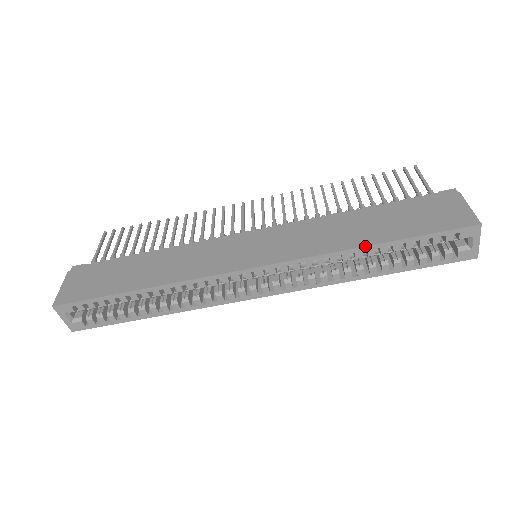
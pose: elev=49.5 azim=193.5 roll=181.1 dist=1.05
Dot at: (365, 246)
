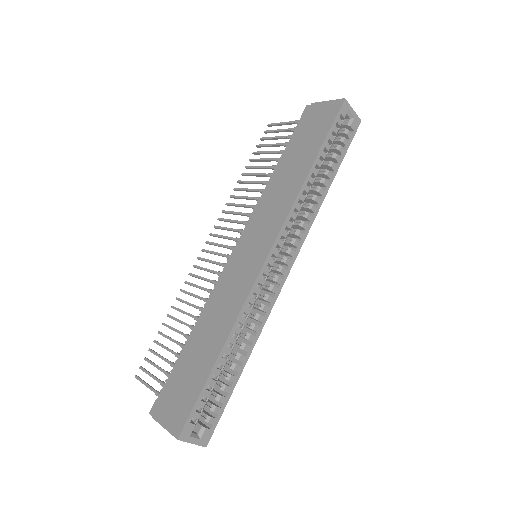
Dot at: (309, 171)
